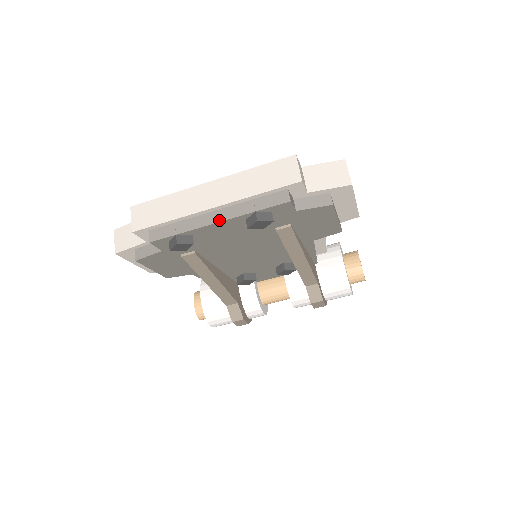
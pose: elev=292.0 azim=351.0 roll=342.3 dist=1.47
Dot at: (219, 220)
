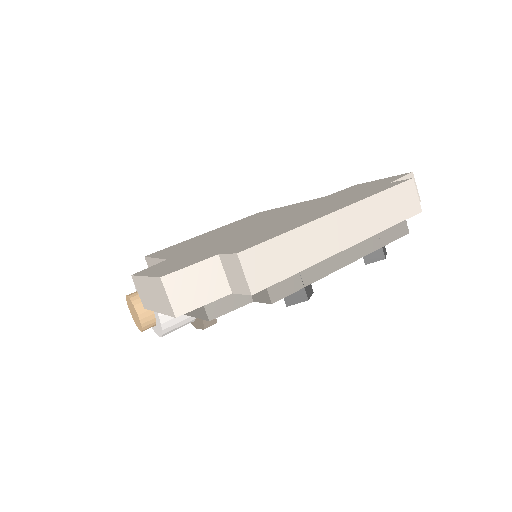
Dot at: (349, 261)
